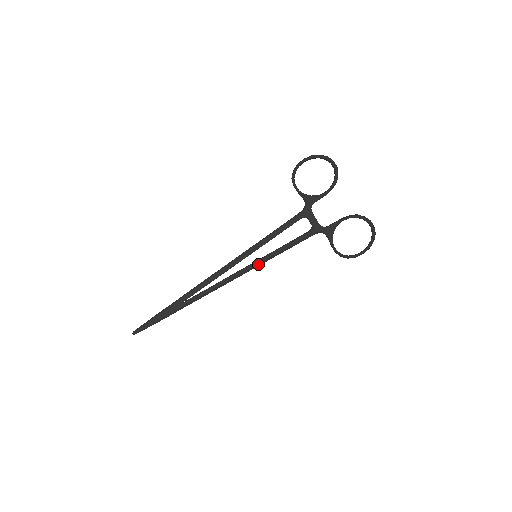
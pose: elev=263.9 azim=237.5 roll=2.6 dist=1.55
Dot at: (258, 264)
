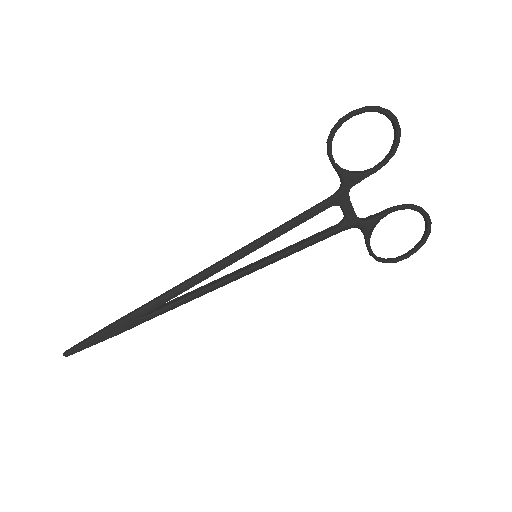
Dot at: (258, 268)
